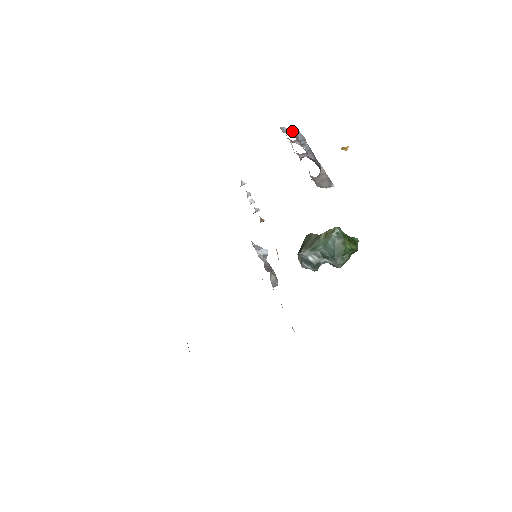
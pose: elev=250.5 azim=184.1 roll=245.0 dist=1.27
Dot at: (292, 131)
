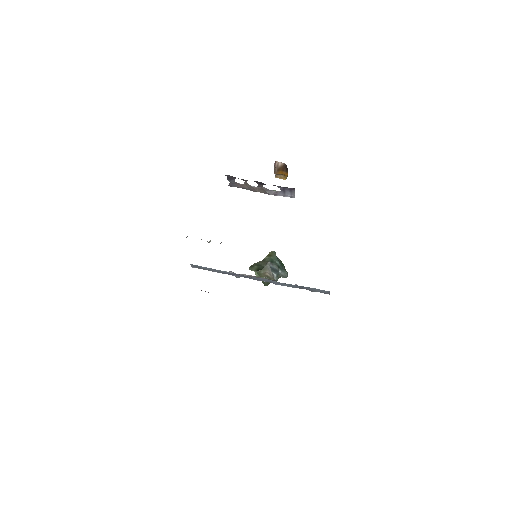
Dot at: occluded
